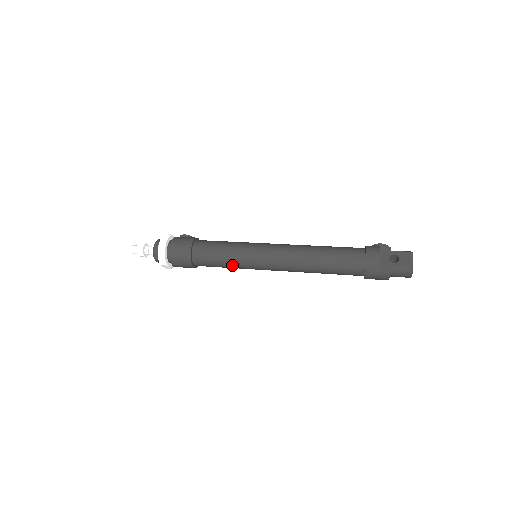
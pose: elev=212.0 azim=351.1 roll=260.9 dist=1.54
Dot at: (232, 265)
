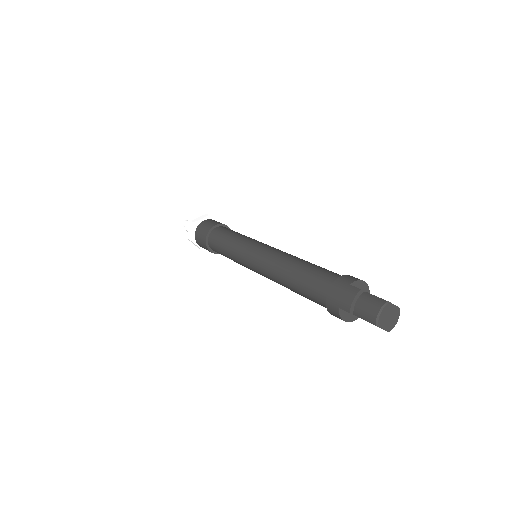
Dot at: (233, 243)
